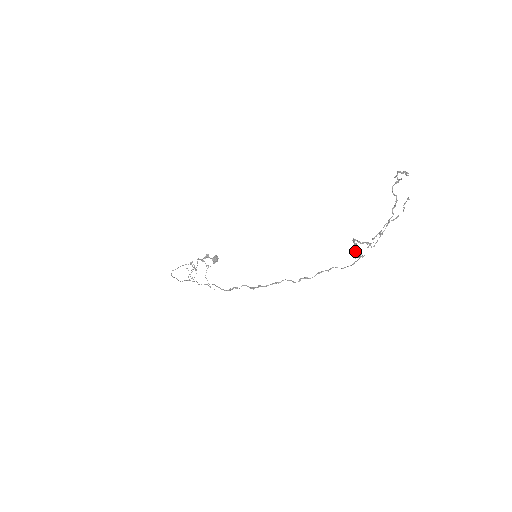
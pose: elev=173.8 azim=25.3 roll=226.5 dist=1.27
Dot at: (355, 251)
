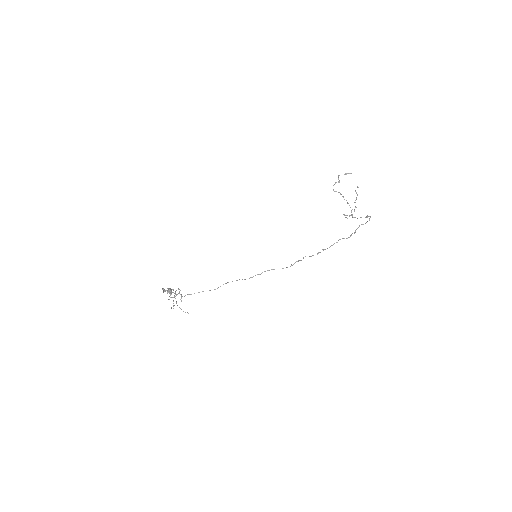
Dot at: occluded
